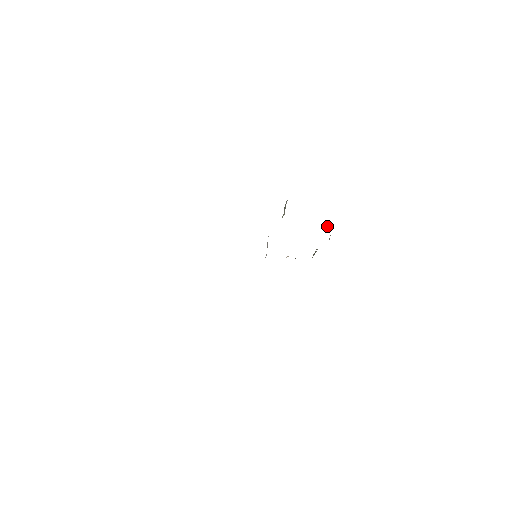
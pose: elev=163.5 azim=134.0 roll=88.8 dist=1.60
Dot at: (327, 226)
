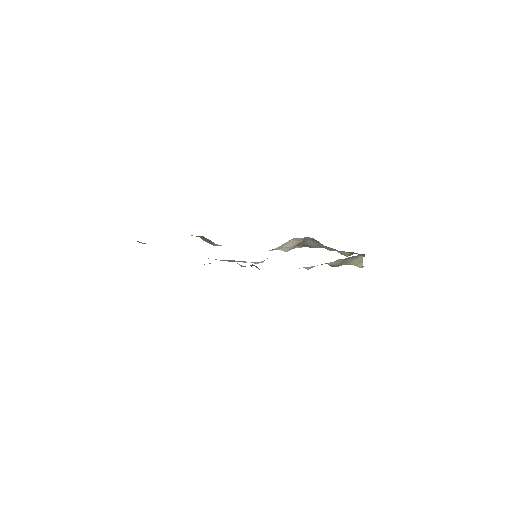
Dot at: occluded
